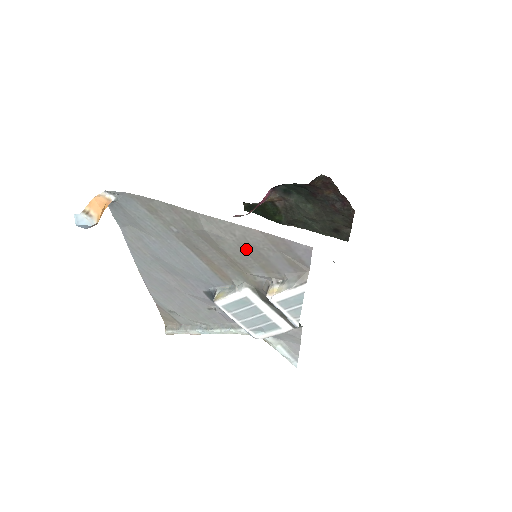
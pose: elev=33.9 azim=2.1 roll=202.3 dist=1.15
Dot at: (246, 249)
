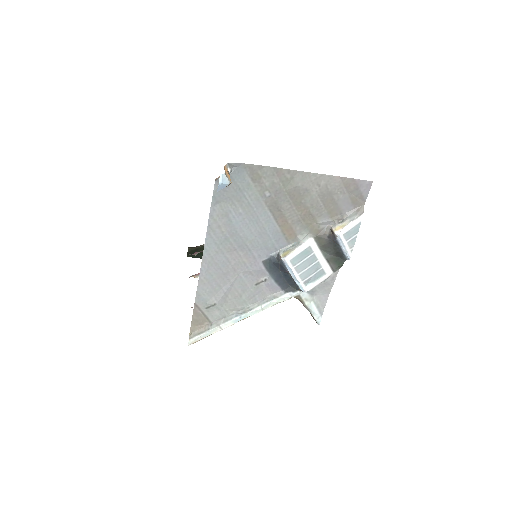
Dot at: (323, 197)
